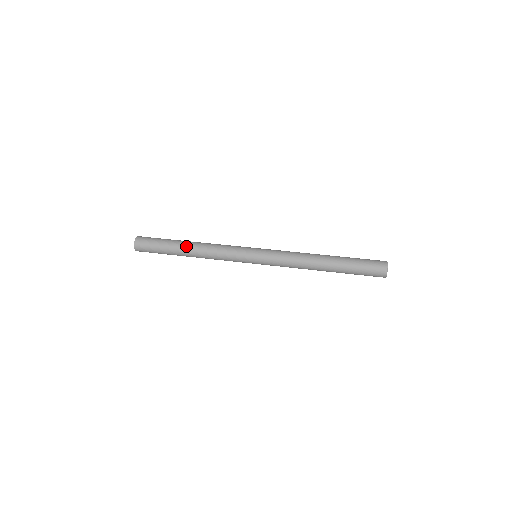
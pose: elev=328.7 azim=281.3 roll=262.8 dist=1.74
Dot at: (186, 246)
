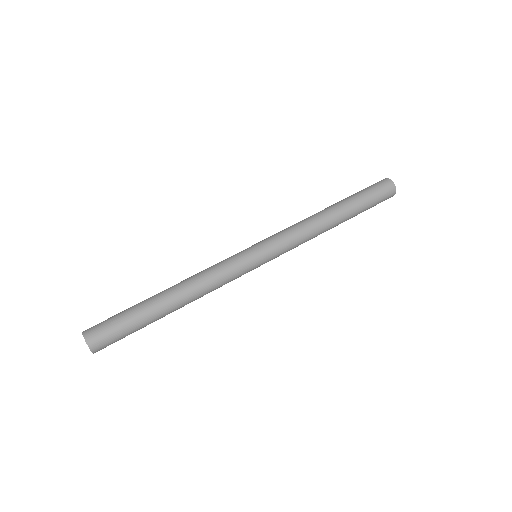
Dot at: (168, 301)
